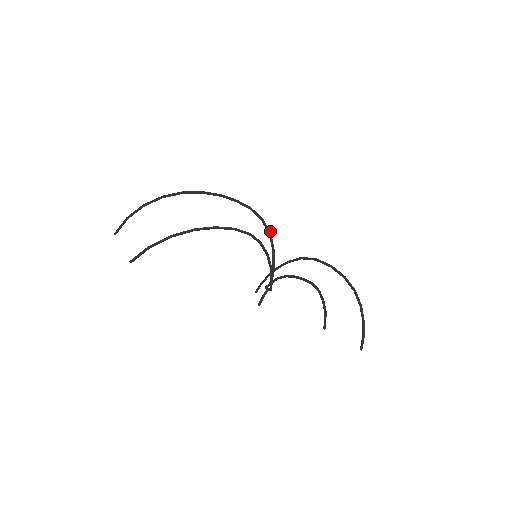
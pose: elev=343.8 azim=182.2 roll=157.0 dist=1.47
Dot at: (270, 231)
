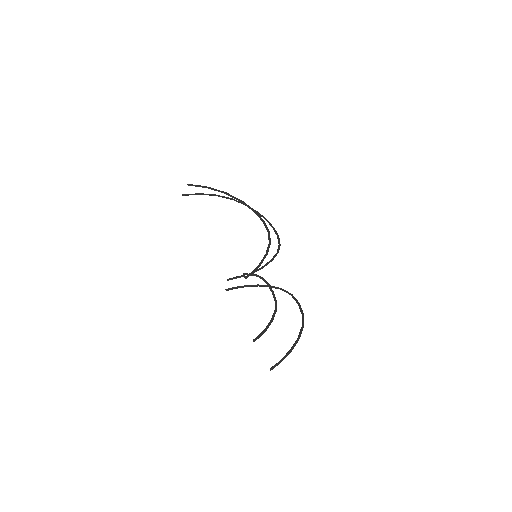
Dot at: occluded
